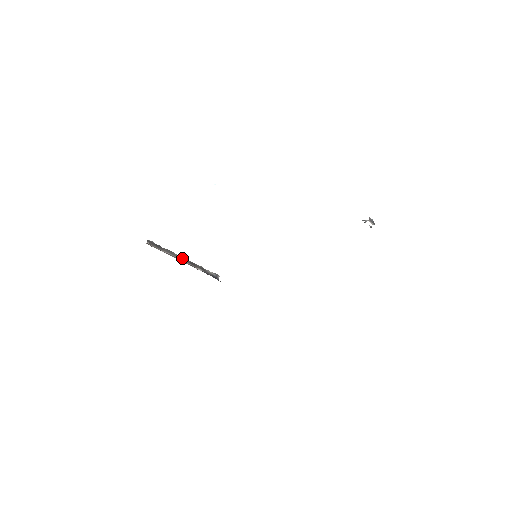
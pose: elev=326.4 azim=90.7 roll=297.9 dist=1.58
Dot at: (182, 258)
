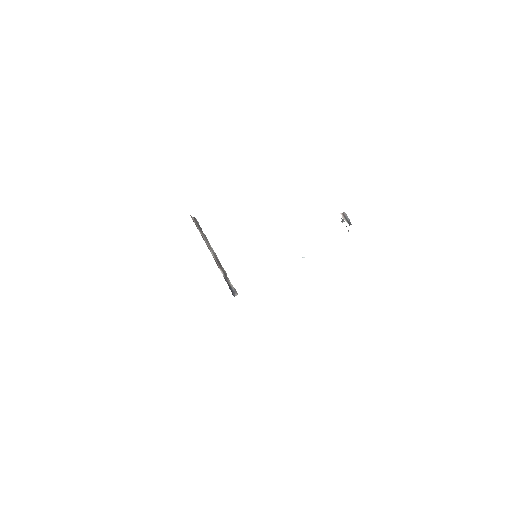
Dot at: (213, 251)
